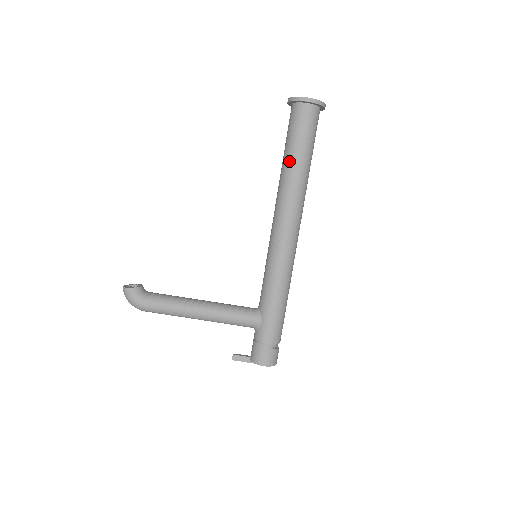
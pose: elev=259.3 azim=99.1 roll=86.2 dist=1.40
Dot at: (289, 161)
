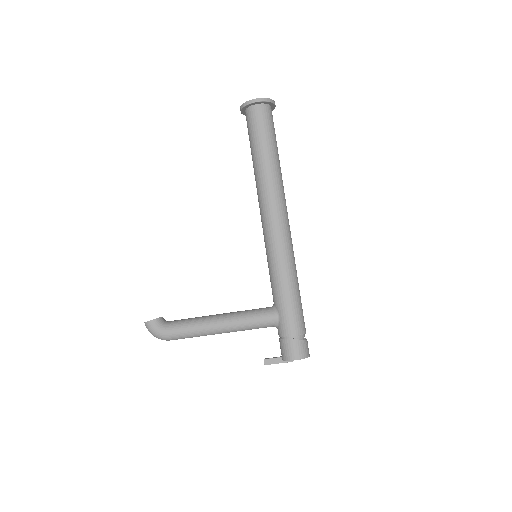
Dot at: (256, 159)
